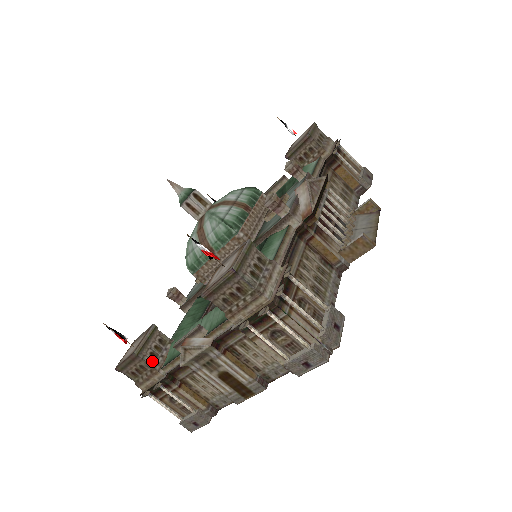
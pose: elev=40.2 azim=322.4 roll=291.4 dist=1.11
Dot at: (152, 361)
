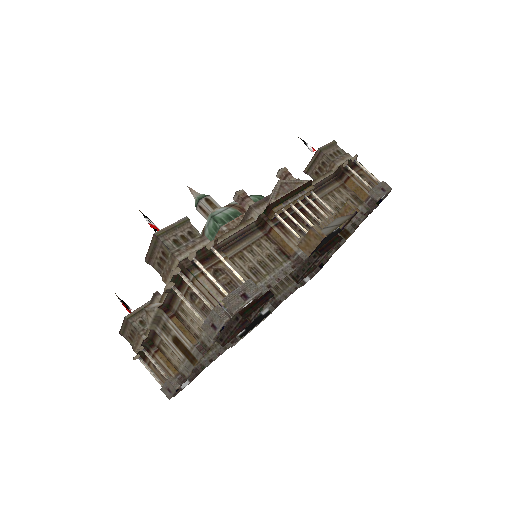
Dot at: (139, 327)
